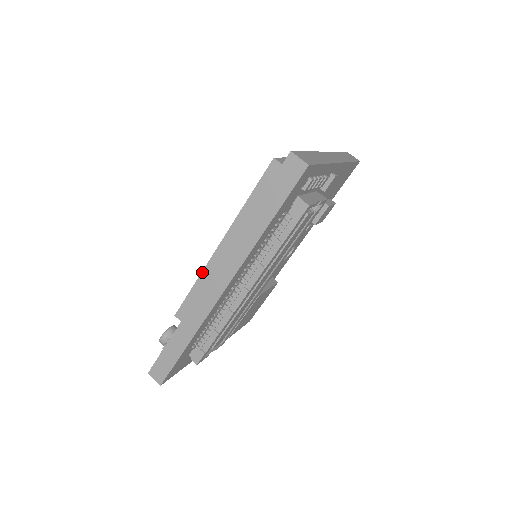
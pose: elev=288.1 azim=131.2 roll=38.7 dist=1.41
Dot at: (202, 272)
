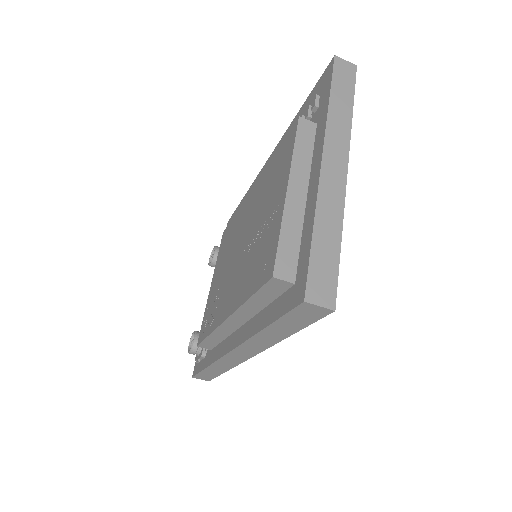
Dot at: (213, 331)
